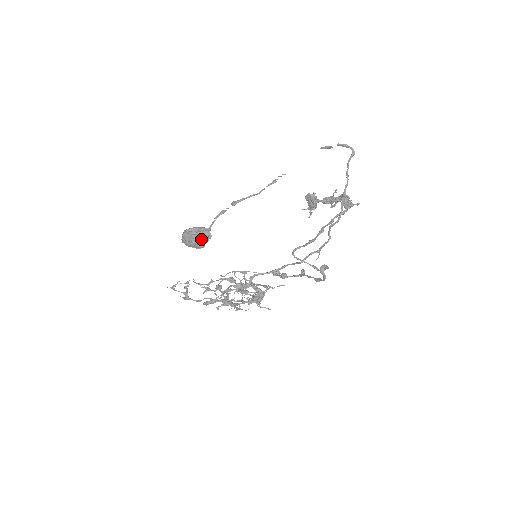
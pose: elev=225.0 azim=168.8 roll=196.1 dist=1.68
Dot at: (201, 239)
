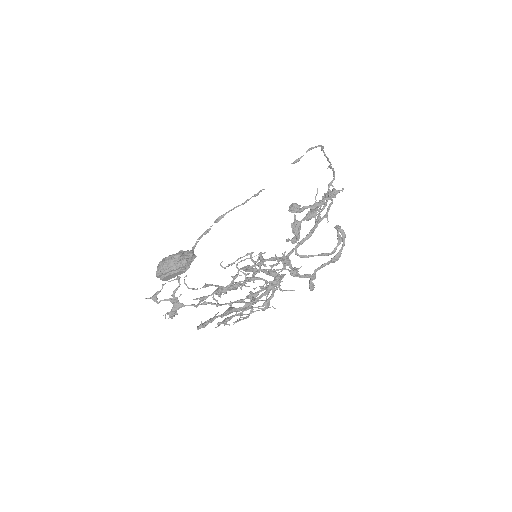
Dot at: (184, 257)
